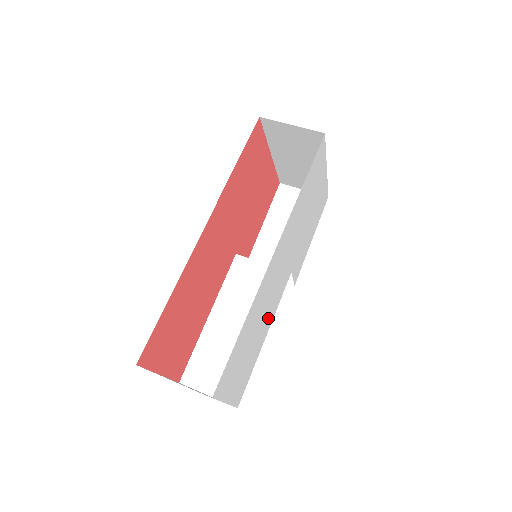
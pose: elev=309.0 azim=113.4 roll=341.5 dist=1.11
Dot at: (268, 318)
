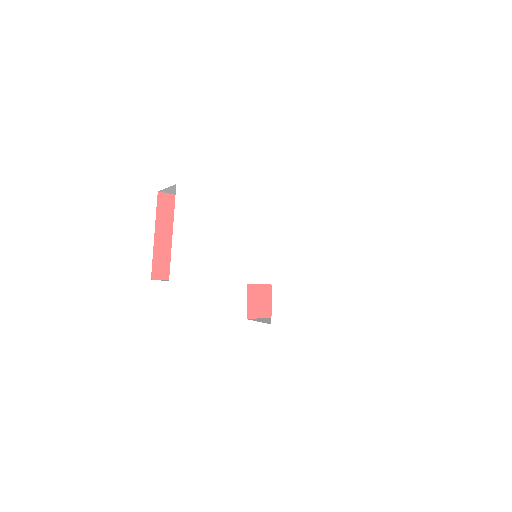
Dot at: (235, 264)
